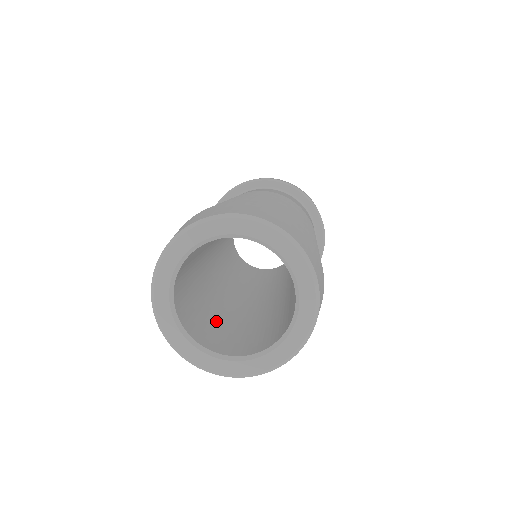
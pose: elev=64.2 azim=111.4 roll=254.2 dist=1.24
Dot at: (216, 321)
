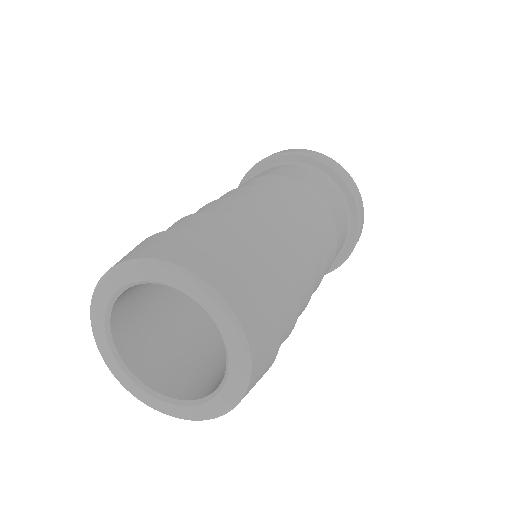
Dot at: (185, 344)
